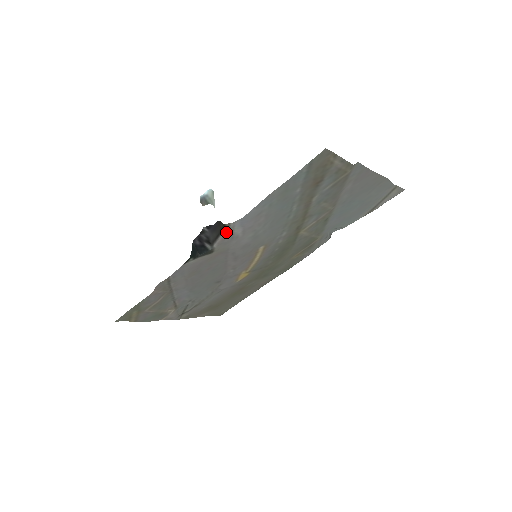
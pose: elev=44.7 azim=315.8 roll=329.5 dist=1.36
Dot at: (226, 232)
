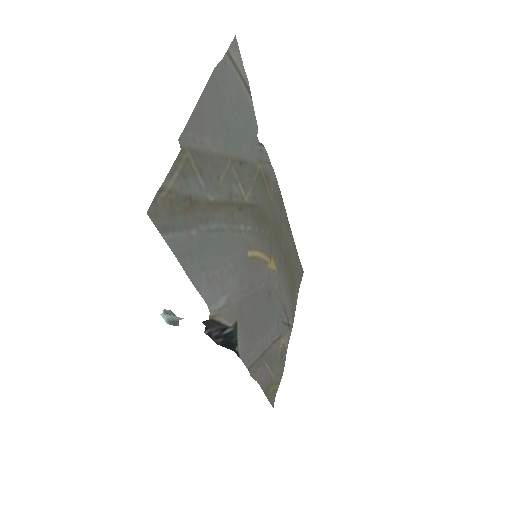
Dot at: (219, 316)
